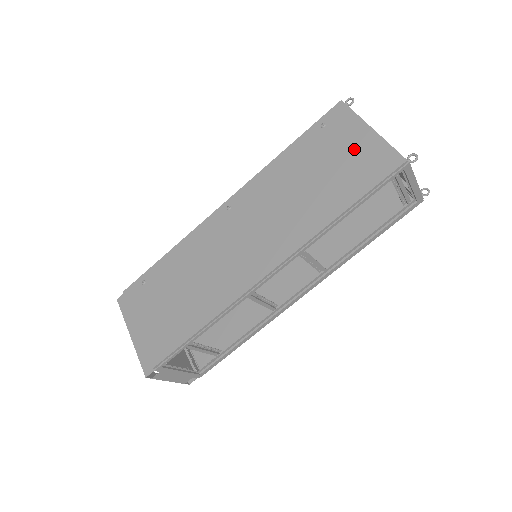
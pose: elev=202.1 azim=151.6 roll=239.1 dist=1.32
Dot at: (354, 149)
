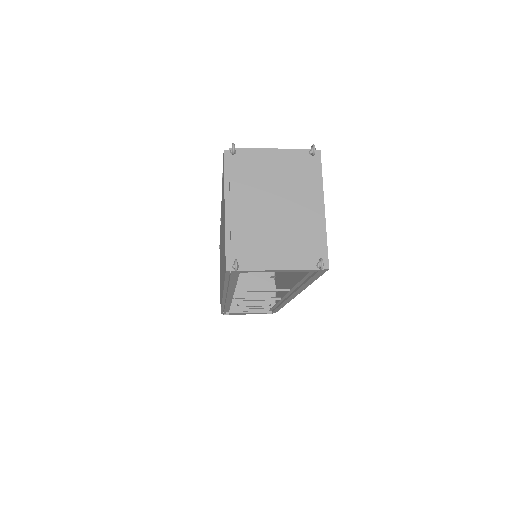
Dot at: occluded
